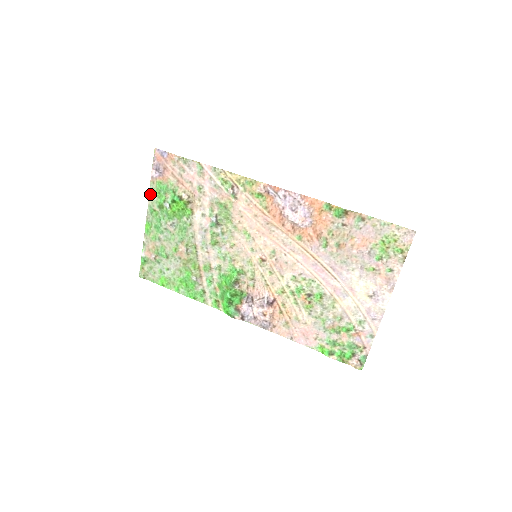
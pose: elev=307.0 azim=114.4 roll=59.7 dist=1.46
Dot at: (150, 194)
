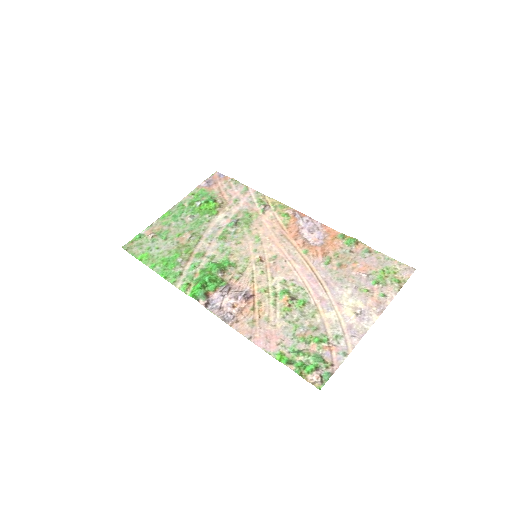
Dot at: (188, 195)
